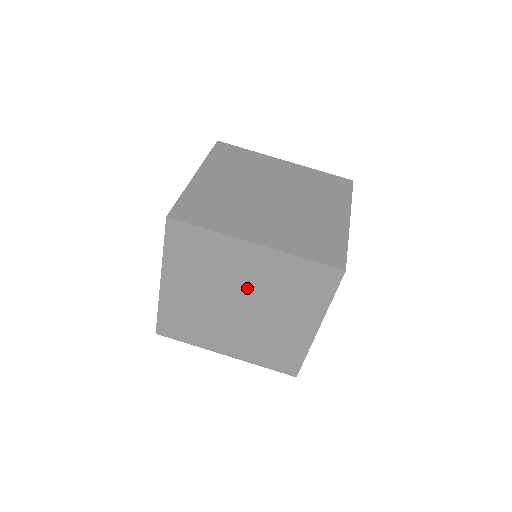
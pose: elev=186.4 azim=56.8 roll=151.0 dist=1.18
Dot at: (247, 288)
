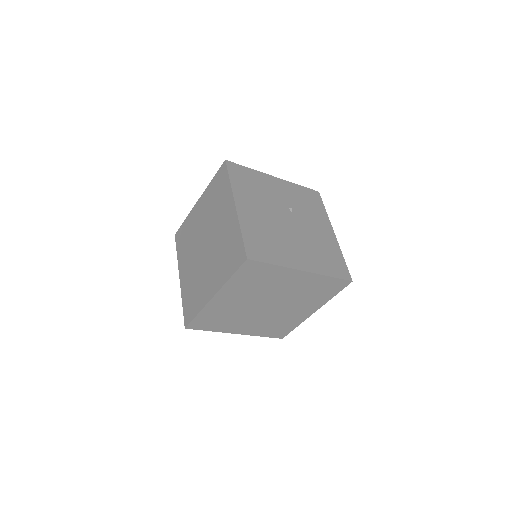
Dot at: (281, 295)
